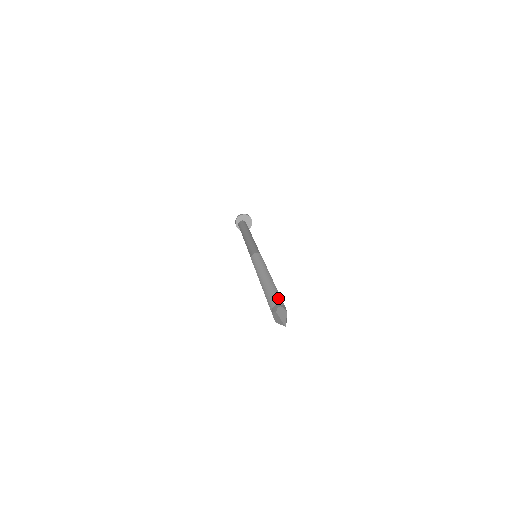
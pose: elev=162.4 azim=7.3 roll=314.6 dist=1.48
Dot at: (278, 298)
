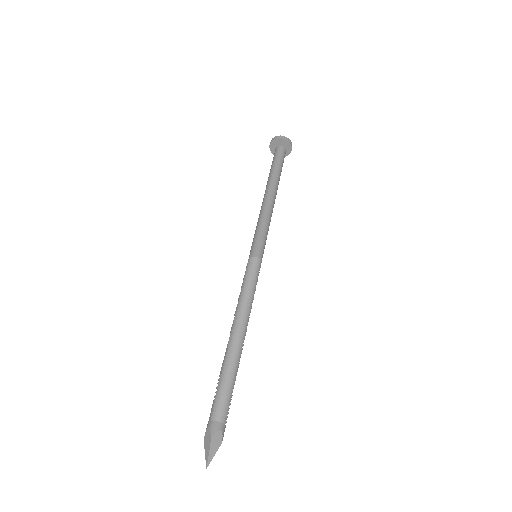
Dot at: (215, 402)
